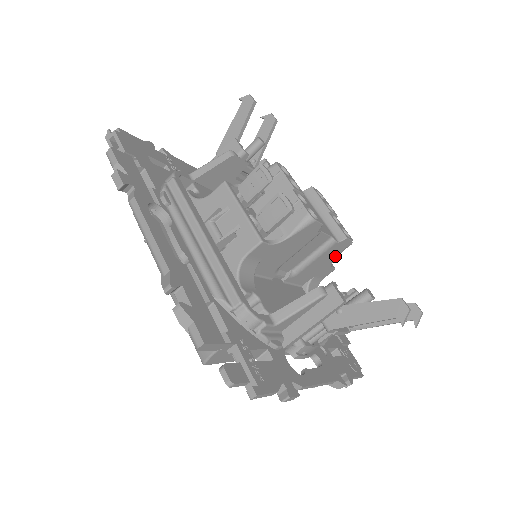
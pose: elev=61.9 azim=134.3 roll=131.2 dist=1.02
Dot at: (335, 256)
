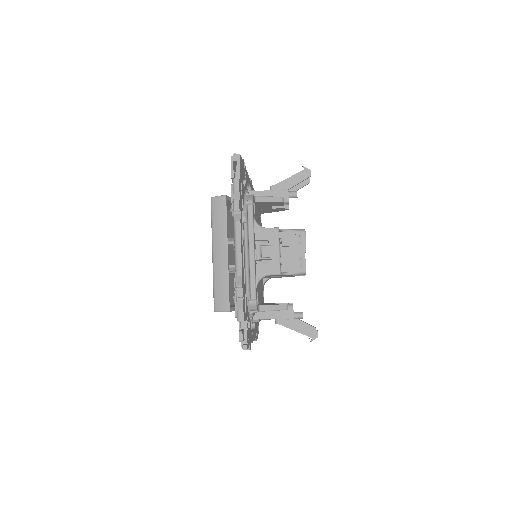
Dot at: occluded
